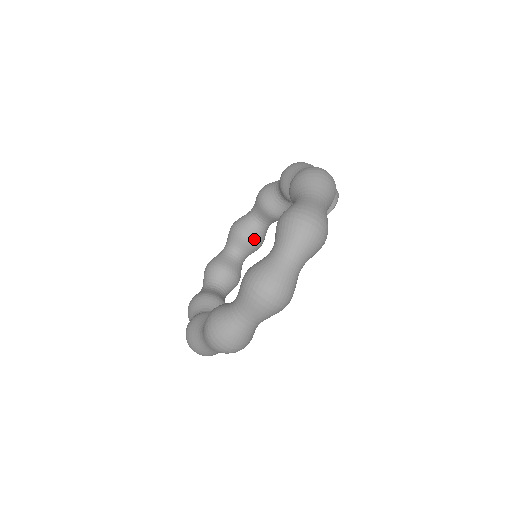
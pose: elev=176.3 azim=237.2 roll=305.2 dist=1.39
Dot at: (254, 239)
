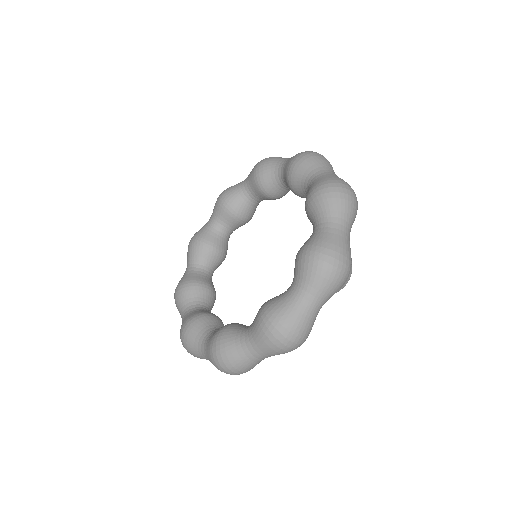
Dot at: (275, 196)
